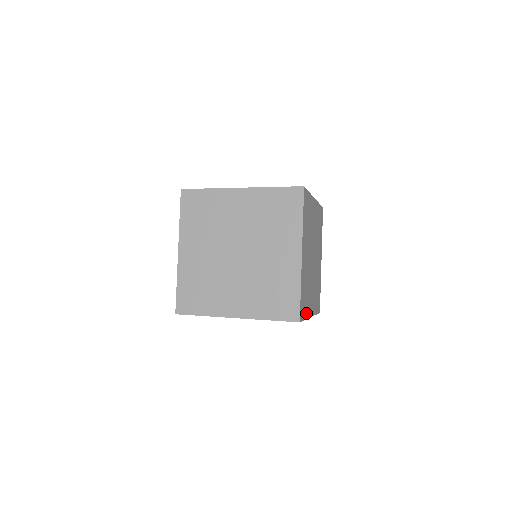
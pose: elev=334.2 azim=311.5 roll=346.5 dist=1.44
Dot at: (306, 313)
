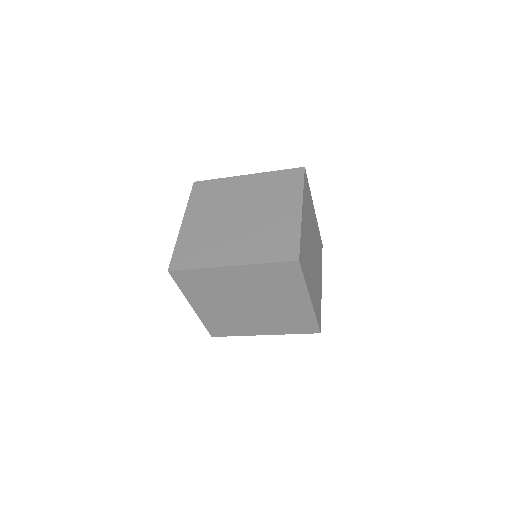
Dot at: (306, 278)
